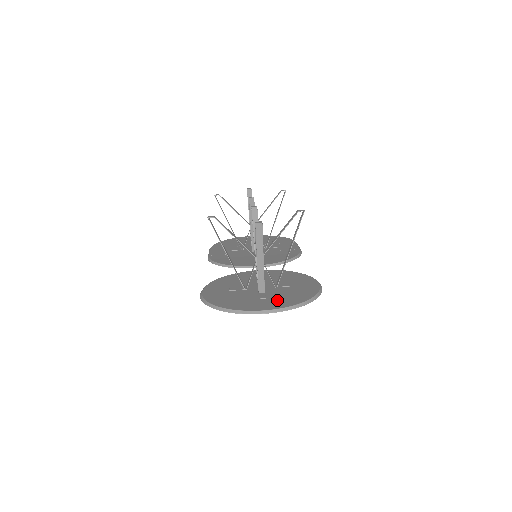
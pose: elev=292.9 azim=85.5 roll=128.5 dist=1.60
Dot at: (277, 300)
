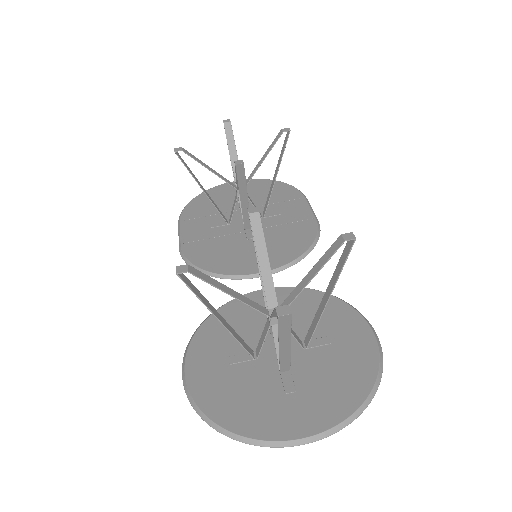
Dot at: (316, 398)
